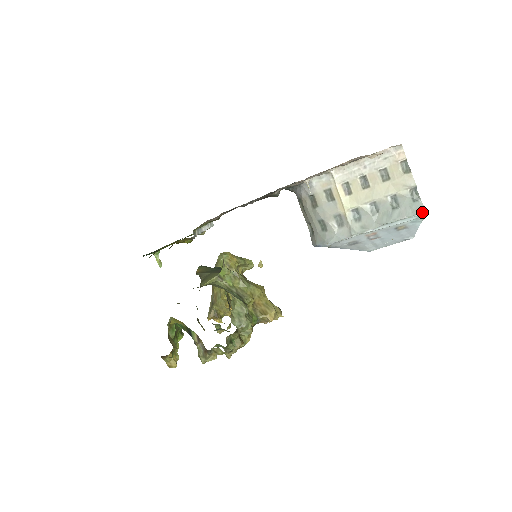
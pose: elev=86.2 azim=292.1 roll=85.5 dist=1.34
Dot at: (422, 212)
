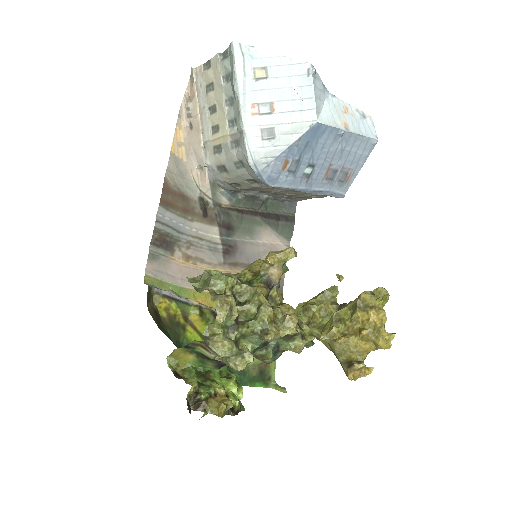
Dot at: (232, 46)
